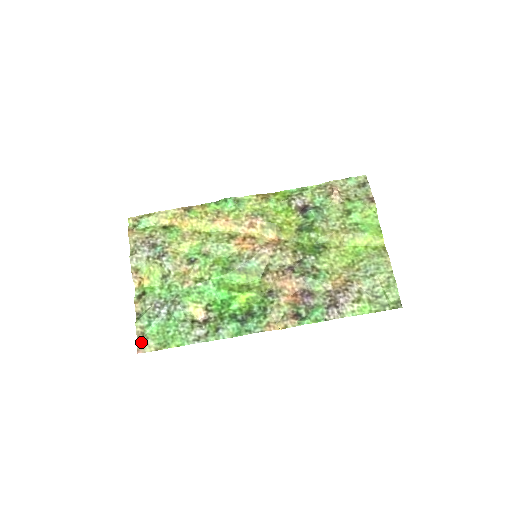
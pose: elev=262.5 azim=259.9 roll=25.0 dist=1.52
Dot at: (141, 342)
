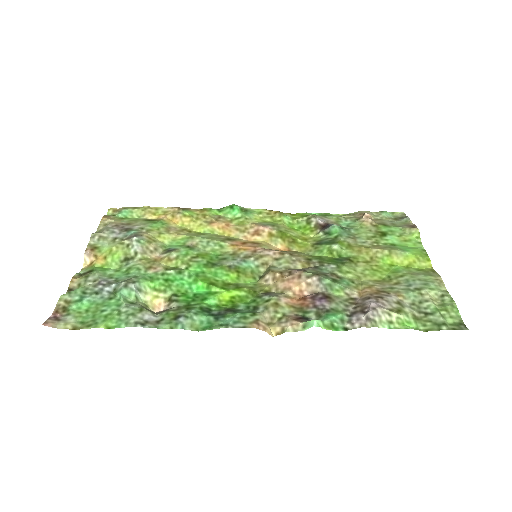
Dot at: (57, 317)
